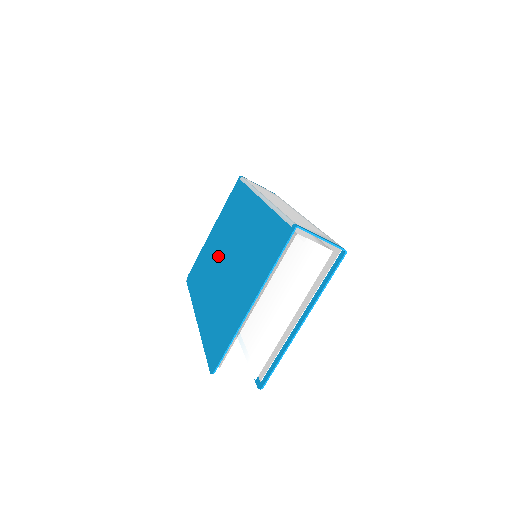
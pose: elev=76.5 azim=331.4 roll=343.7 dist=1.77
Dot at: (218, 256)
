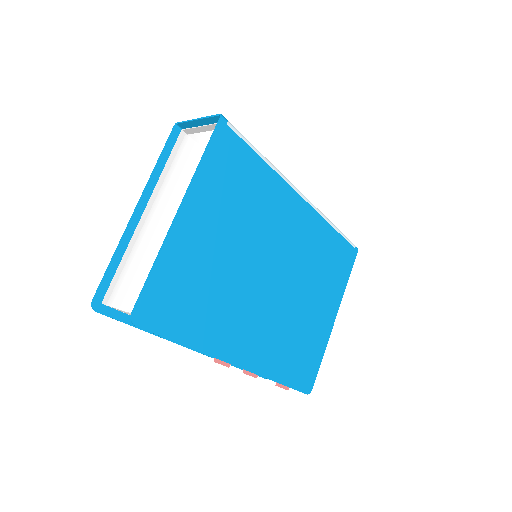
Dot at: occluded
